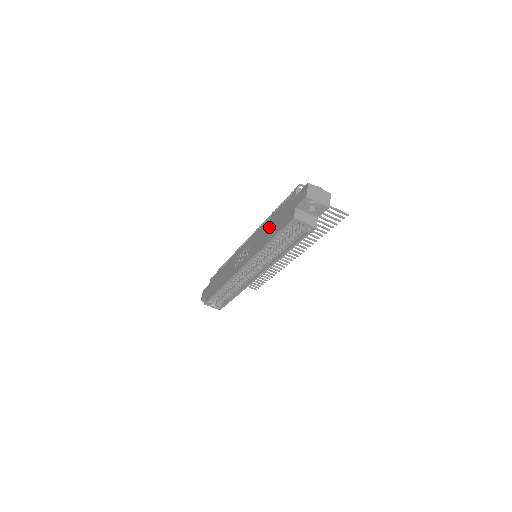
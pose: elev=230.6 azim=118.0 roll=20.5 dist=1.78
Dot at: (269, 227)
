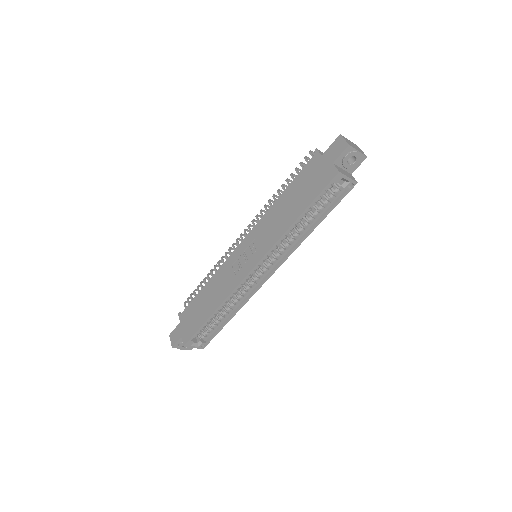
Dot at: (287, 204)
